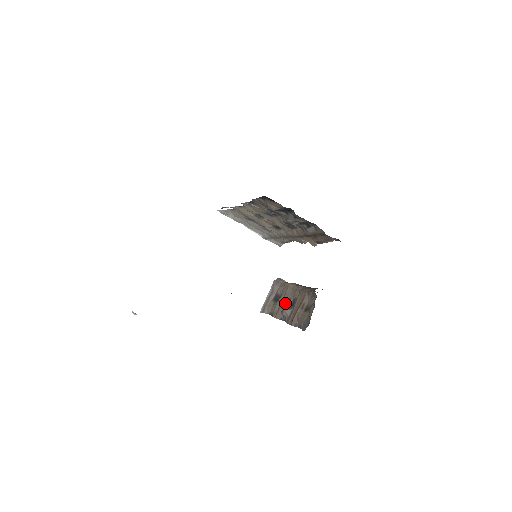
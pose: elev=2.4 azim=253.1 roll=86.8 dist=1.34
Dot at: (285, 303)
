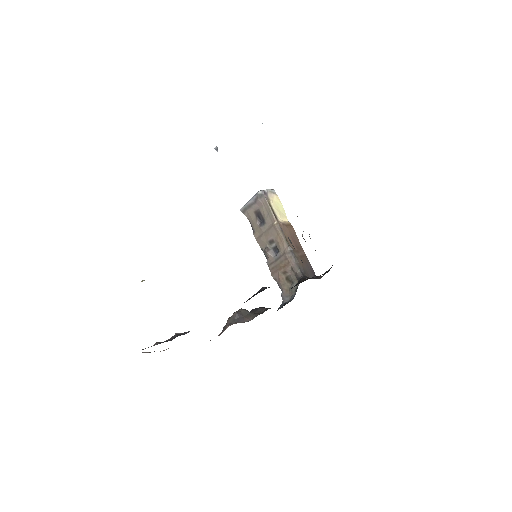
Dot at: (268, 241)
